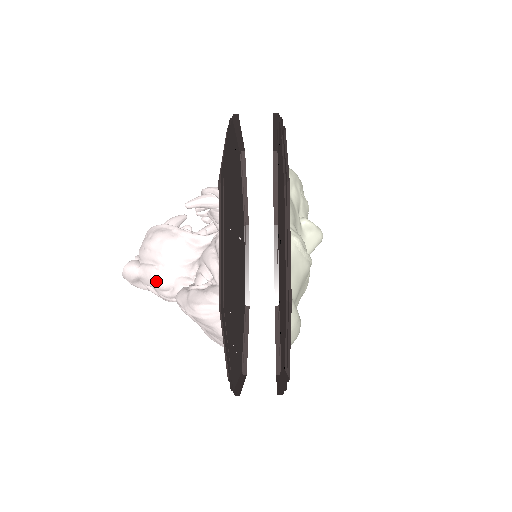
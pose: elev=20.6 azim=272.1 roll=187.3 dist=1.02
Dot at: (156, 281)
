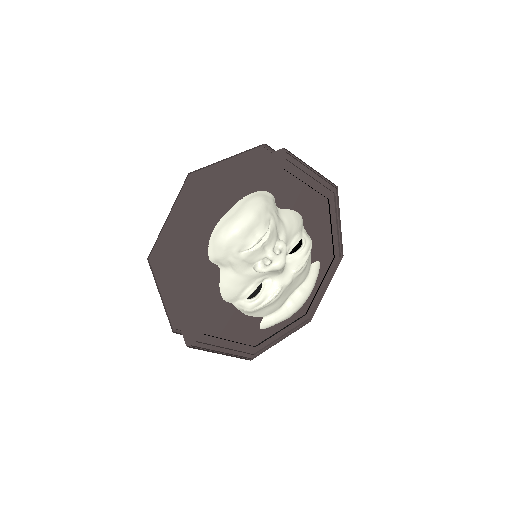
Dot at: occluded
